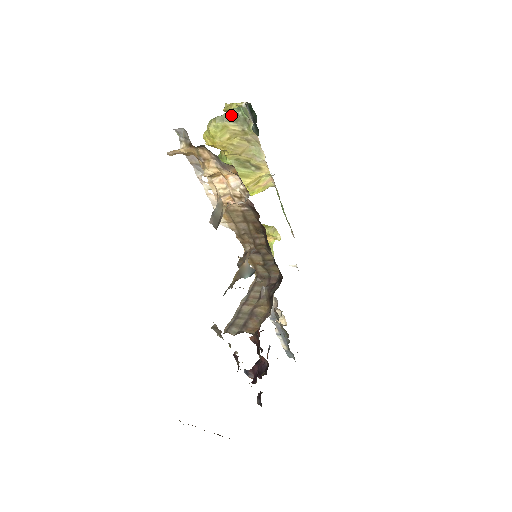
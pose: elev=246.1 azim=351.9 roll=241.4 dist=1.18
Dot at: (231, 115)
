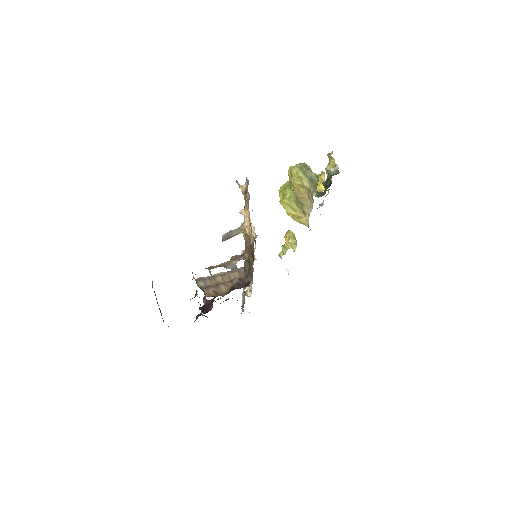
Dot at: (311, 175)
